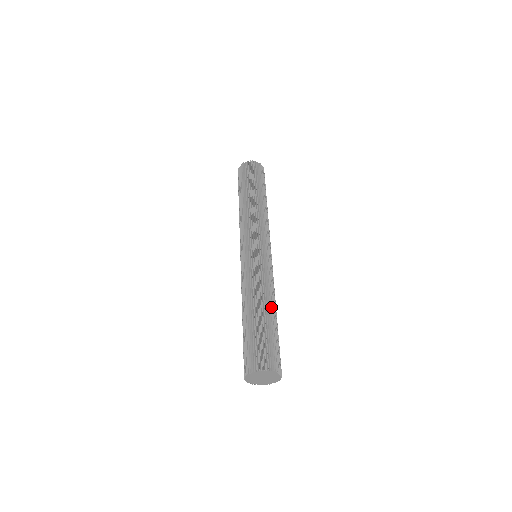
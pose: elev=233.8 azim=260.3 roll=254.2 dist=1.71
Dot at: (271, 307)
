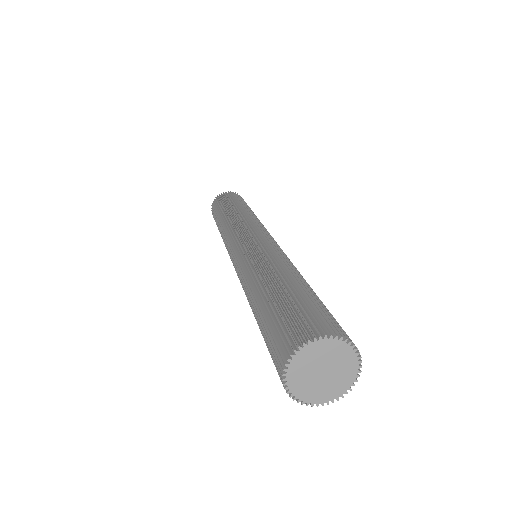
Dot at: (277, 274)
